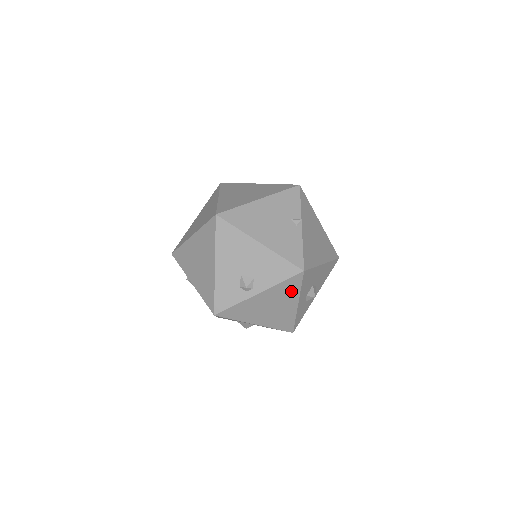
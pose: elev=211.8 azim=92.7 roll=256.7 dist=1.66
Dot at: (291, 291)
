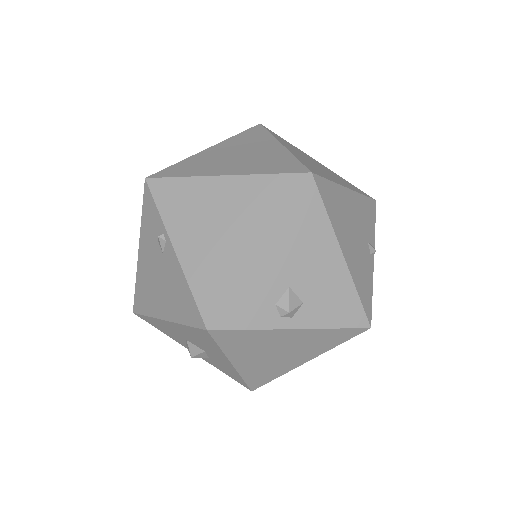
Dot at: (325, 344)
